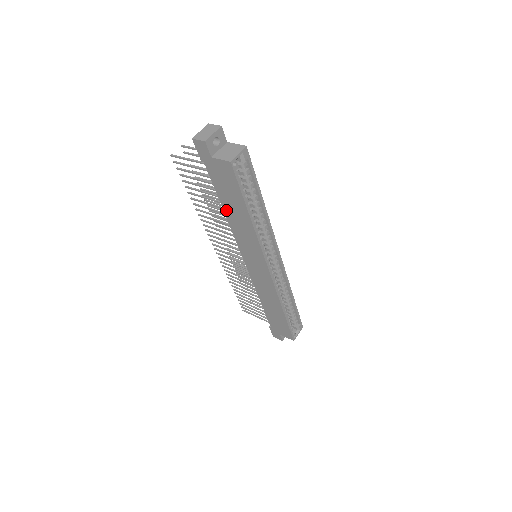
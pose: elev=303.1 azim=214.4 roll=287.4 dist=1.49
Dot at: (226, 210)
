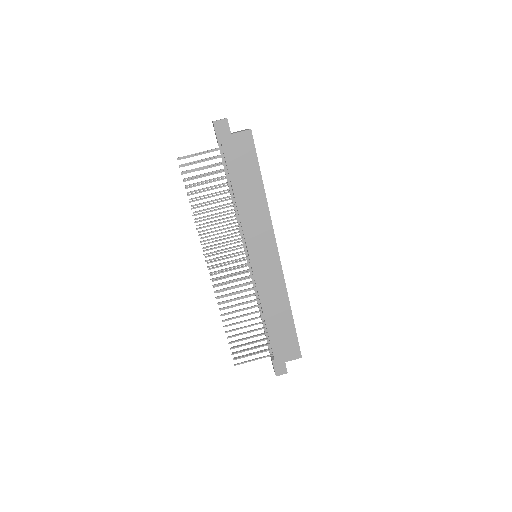
Dot at: (238, 195)
